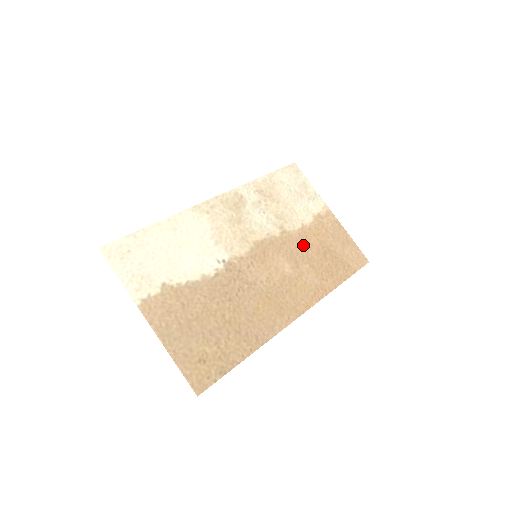
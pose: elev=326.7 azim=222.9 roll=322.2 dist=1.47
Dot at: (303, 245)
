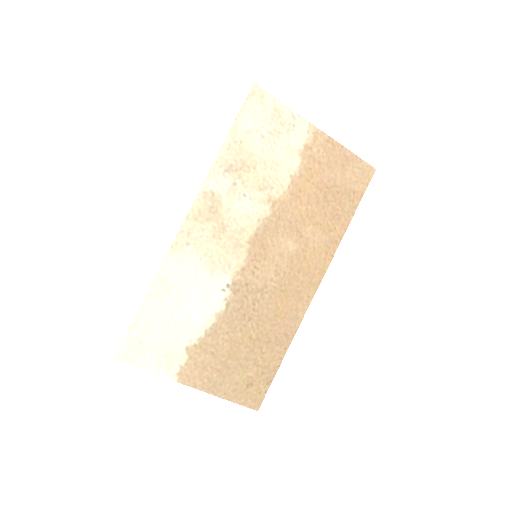
Dot at: (299, 204)
